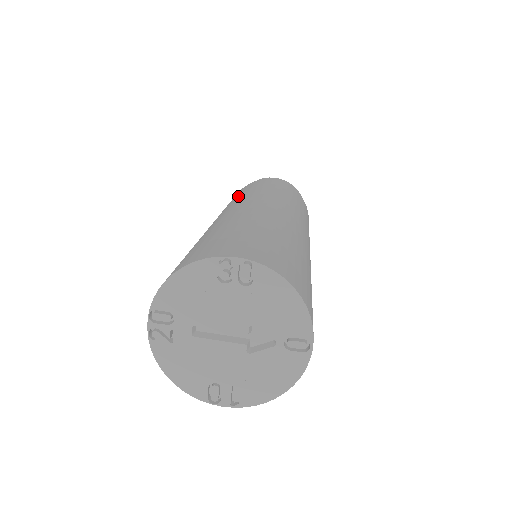
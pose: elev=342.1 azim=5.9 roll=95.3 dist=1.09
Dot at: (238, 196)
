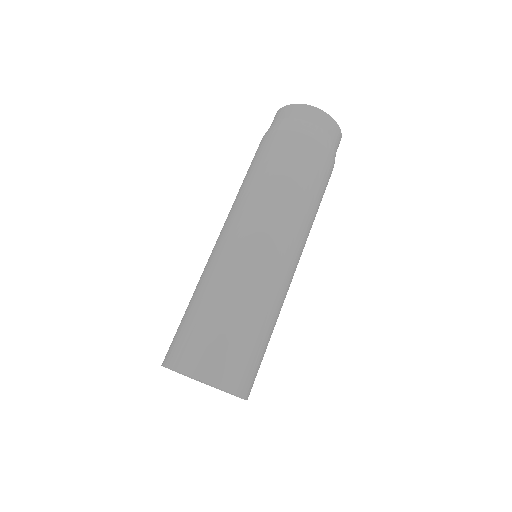
Dot at: (251, 184)
